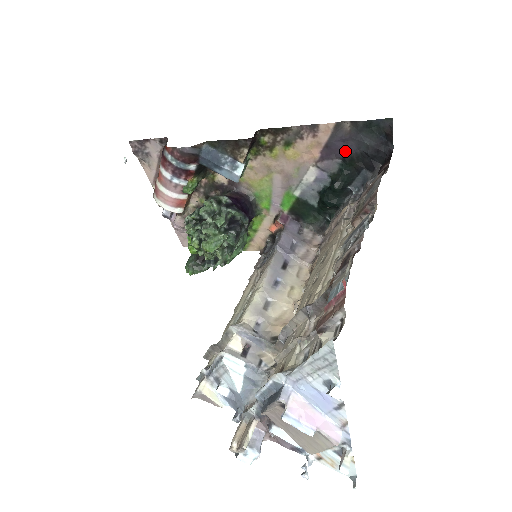
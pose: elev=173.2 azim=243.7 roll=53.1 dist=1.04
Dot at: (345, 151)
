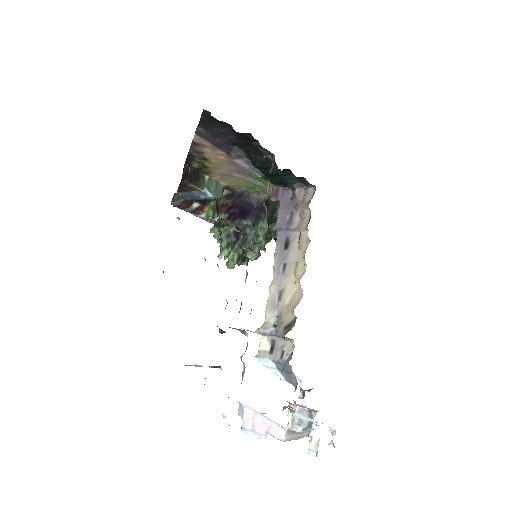
Dot at: (227, 141)
